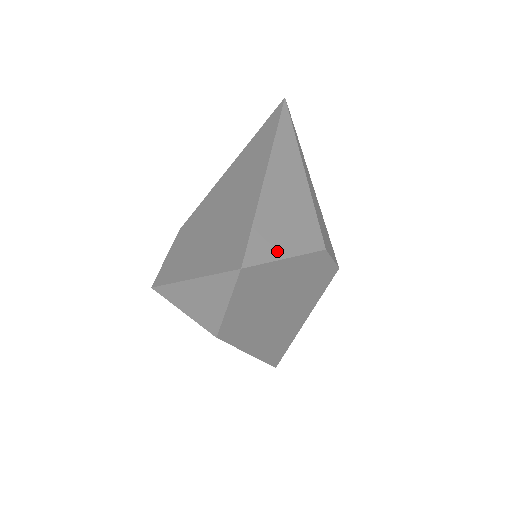
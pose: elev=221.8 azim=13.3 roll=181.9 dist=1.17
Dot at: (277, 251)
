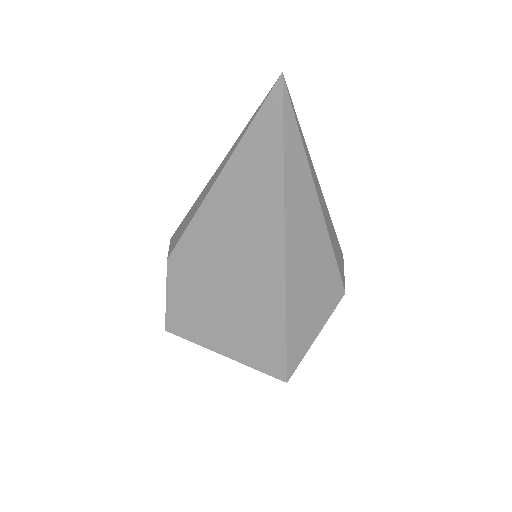
Dot at: (309, 338)
